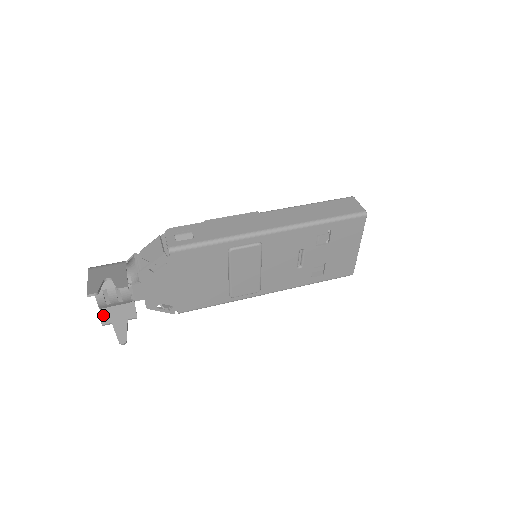
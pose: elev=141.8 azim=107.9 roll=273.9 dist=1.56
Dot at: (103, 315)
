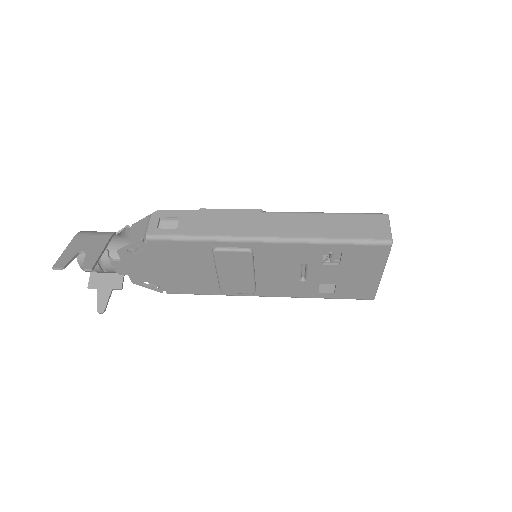
Dot at: (92, 278)
